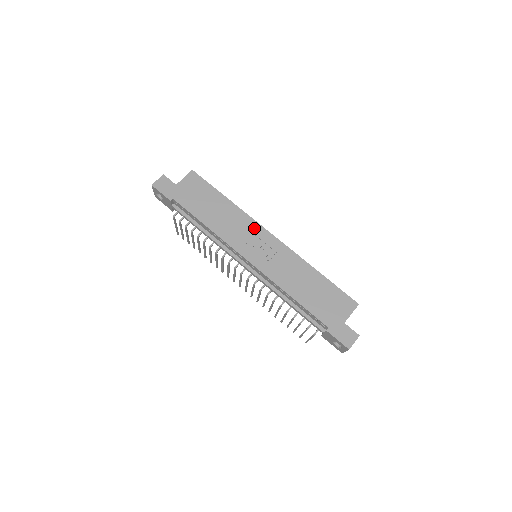
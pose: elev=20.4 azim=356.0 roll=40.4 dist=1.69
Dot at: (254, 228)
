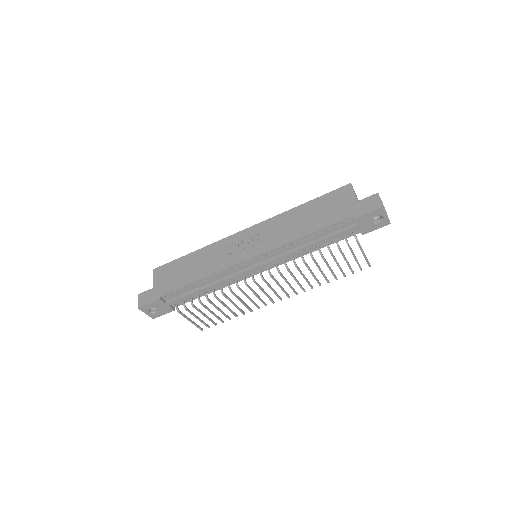
Dot at: (230, 241)
